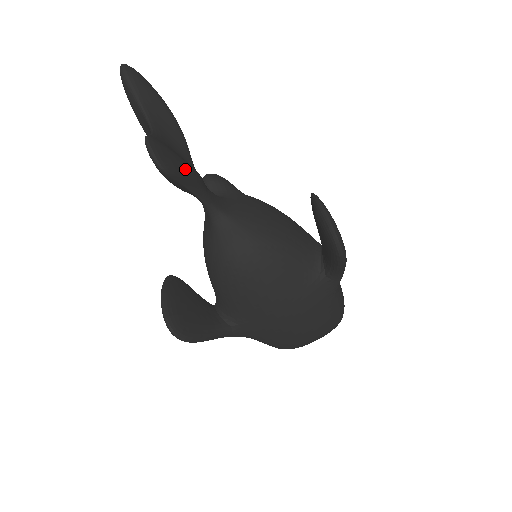
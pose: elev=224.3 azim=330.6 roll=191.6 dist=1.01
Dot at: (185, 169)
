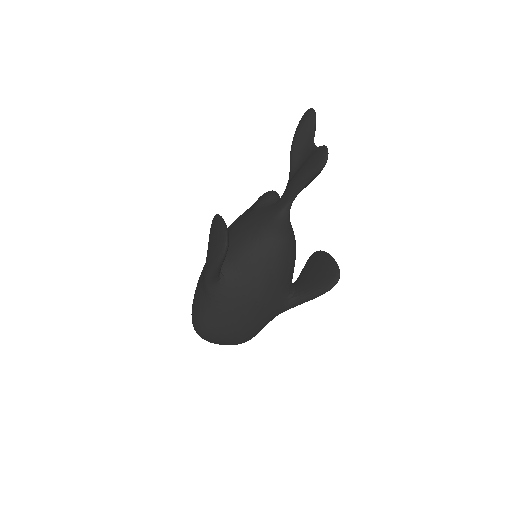
Dot at: occluded
